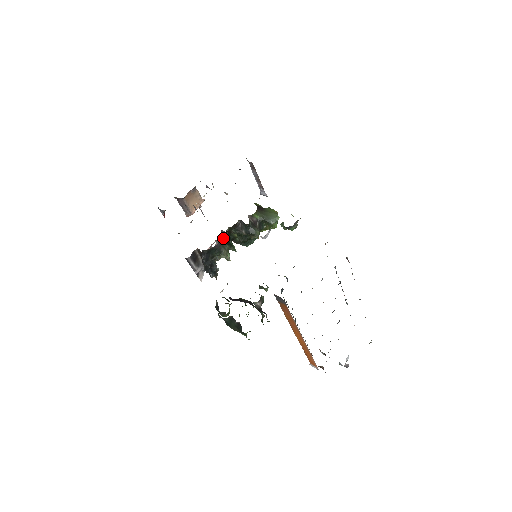
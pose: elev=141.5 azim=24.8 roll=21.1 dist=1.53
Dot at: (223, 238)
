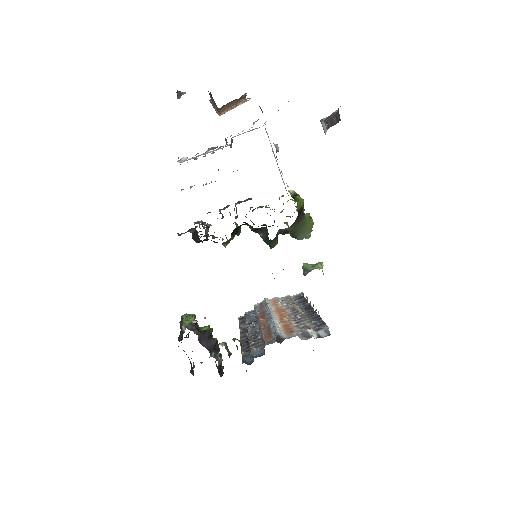
Dot at: (234, 230)
